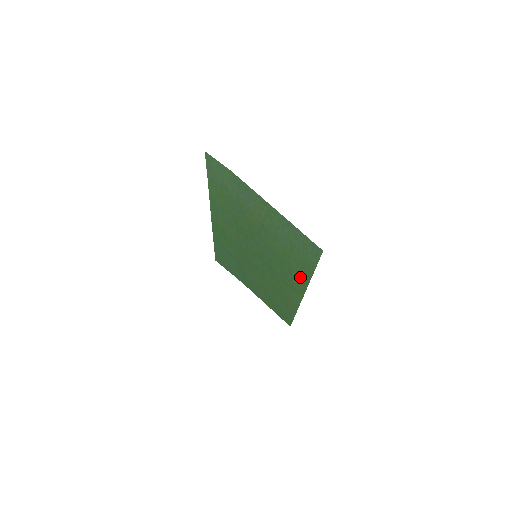
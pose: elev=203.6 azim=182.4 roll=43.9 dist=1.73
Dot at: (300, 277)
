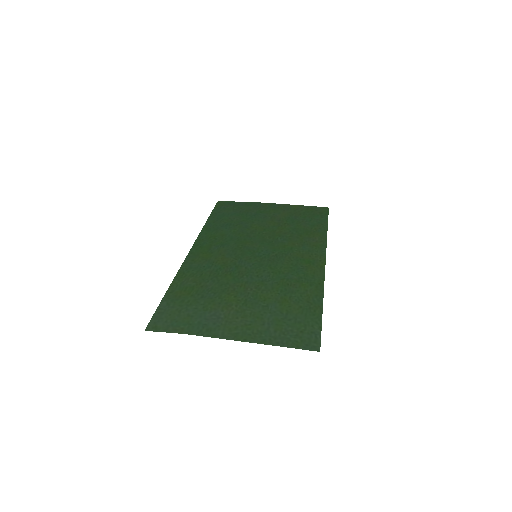
Dot at: (311, 287)
